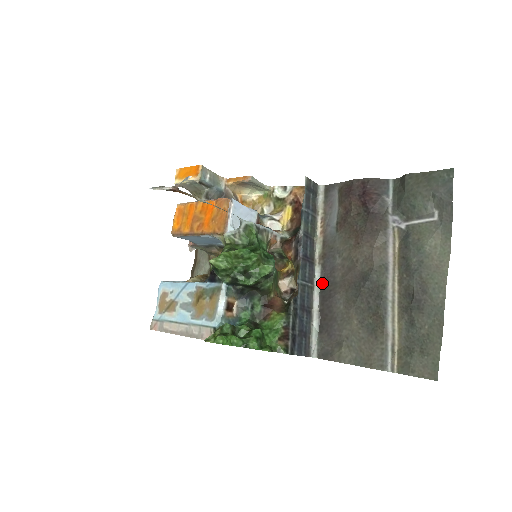
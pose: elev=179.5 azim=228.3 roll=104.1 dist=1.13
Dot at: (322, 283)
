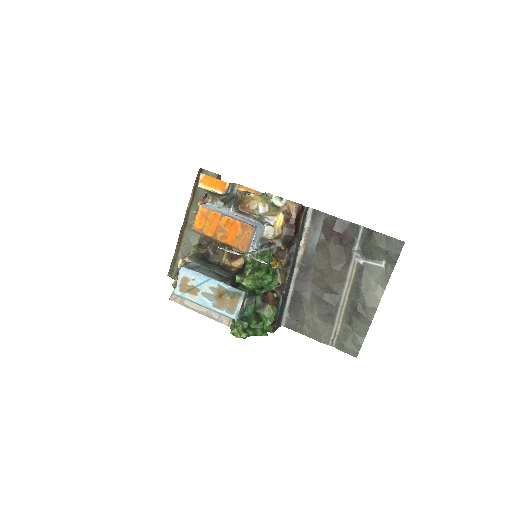
Dot at: (297, 280)
